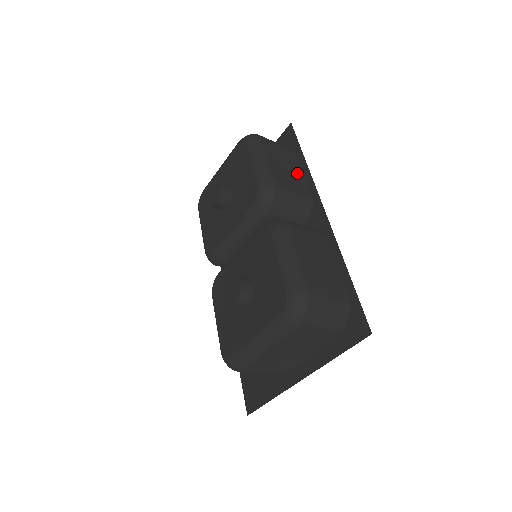
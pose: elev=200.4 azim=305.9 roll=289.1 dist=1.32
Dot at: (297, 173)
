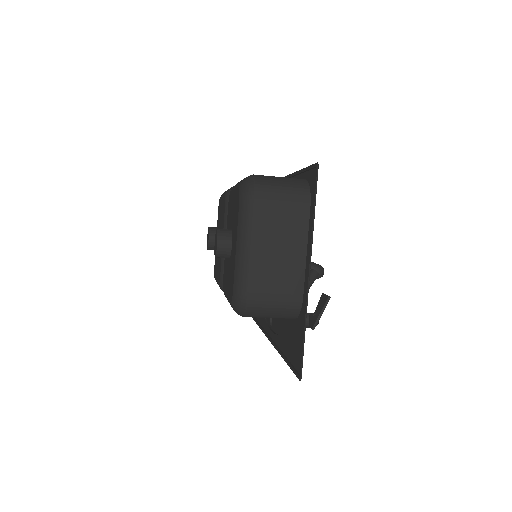
Dot at: occluded
